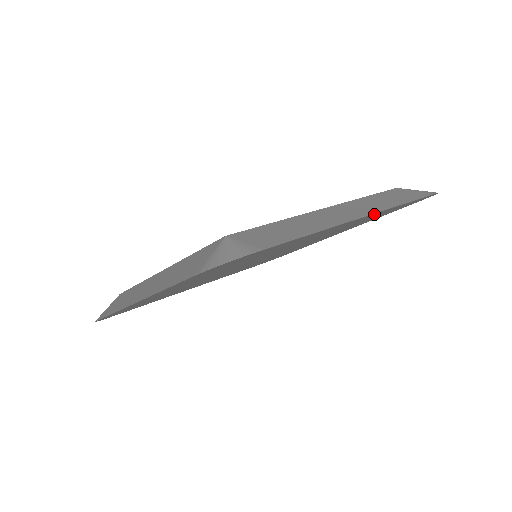
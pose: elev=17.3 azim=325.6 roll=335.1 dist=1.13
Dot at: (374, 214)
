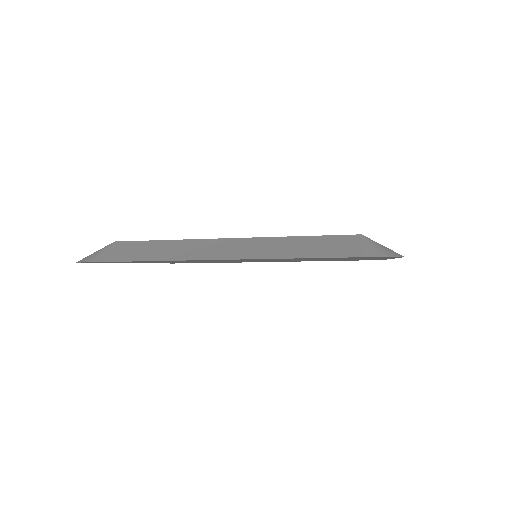
Dot at: occluded
